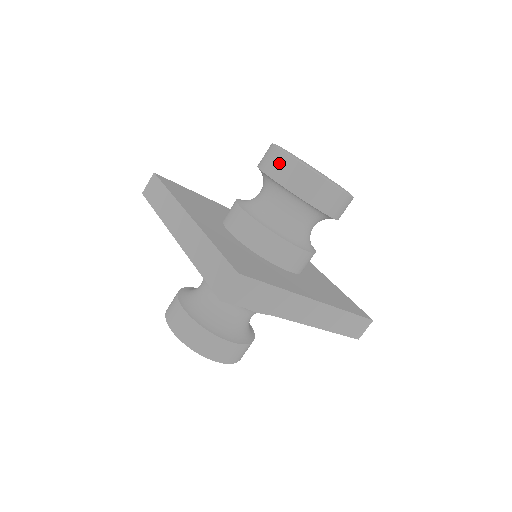
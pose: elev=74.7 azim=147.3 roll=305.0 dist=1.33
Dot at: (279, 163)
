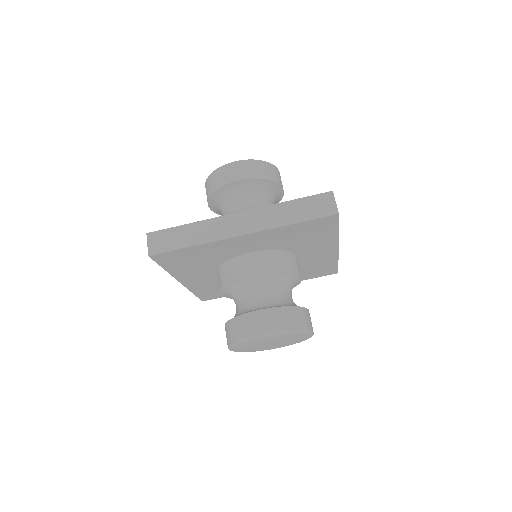
Dot at: (243, 168)
